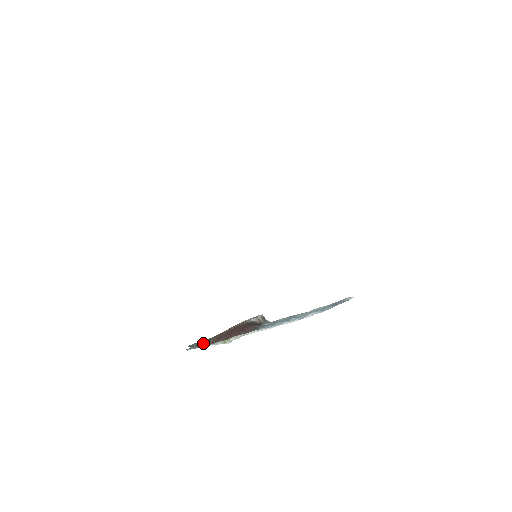
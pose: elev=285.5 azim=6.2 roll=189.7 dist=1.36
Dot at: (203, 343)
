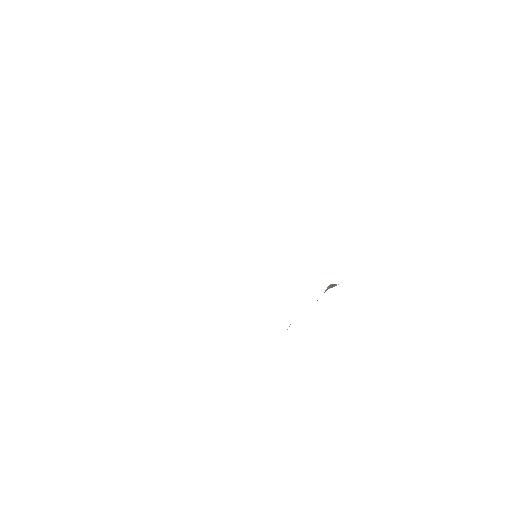
Dot at: occluded
